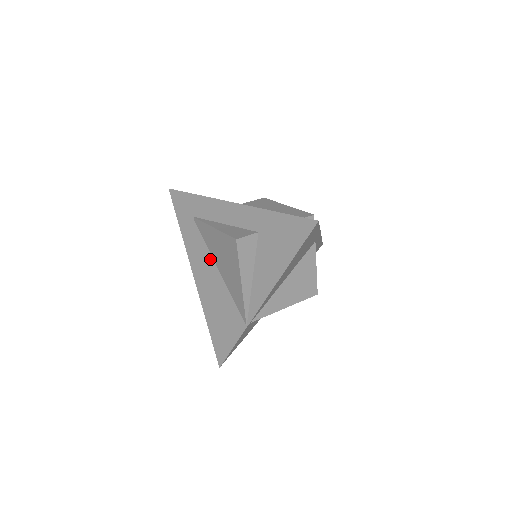
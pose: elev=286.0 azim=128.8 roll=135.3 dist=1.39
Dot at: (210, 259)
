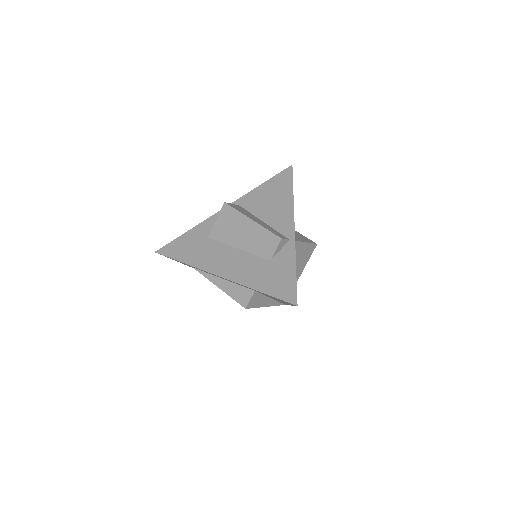
Dot at: occluded
